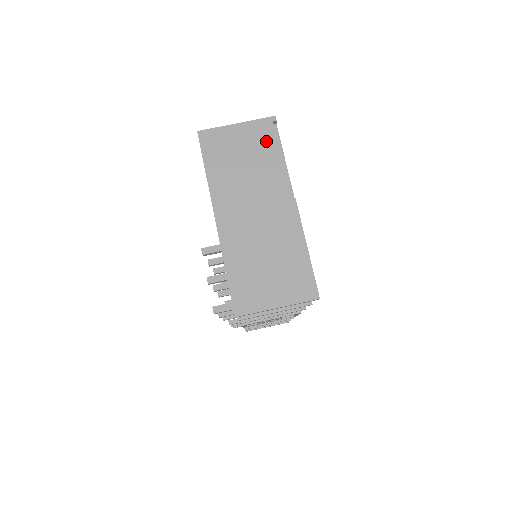
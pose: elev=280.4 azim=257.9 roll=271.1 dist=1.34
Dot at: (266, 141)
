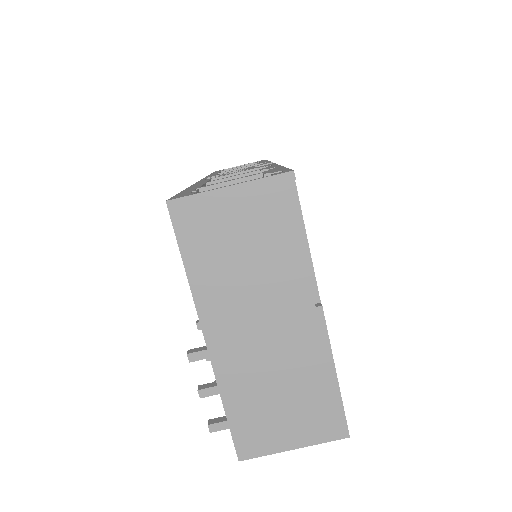
Dot at: (278, 216)
